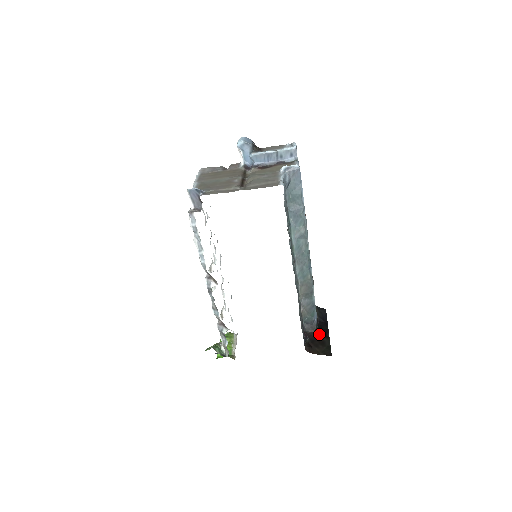
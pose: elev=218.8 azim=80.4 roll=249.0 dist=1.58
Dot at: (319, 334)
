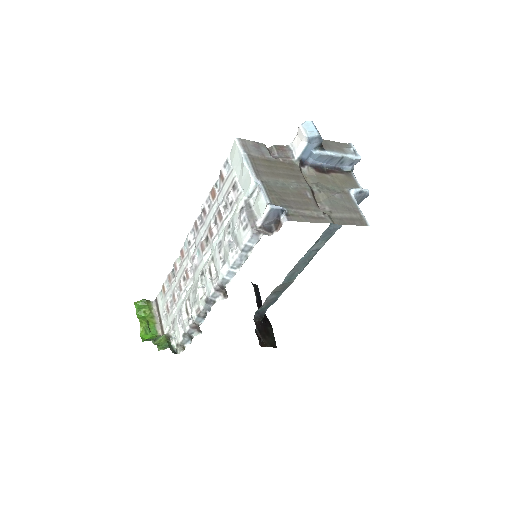
Dot at: (264, 322)
